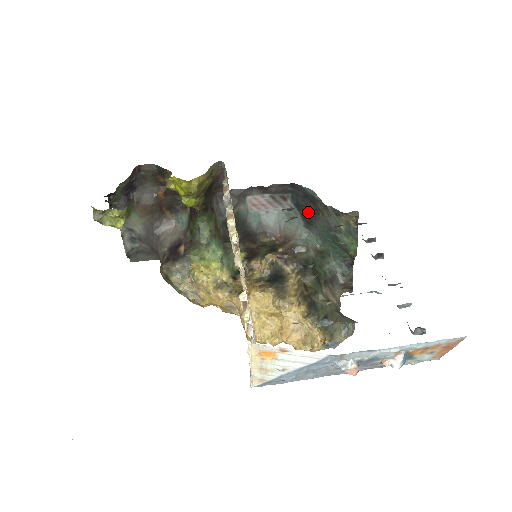
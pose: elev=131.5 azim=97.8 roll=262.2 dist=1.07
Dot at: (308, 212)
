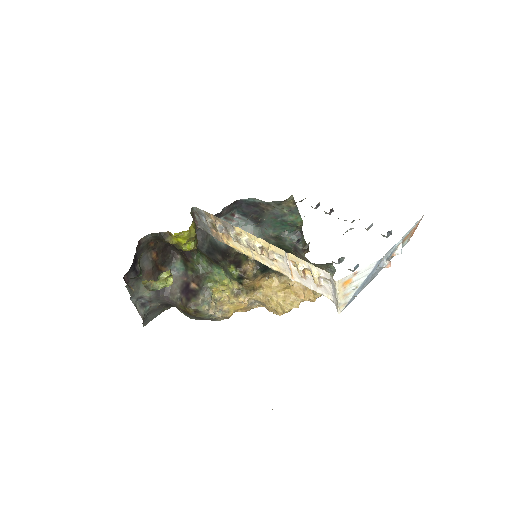
Dot at: (255, 215)
